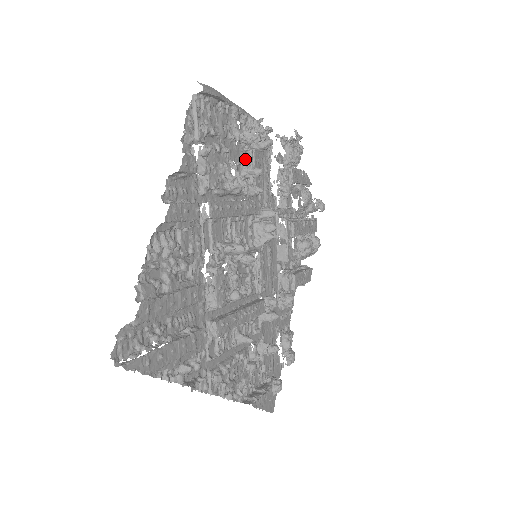
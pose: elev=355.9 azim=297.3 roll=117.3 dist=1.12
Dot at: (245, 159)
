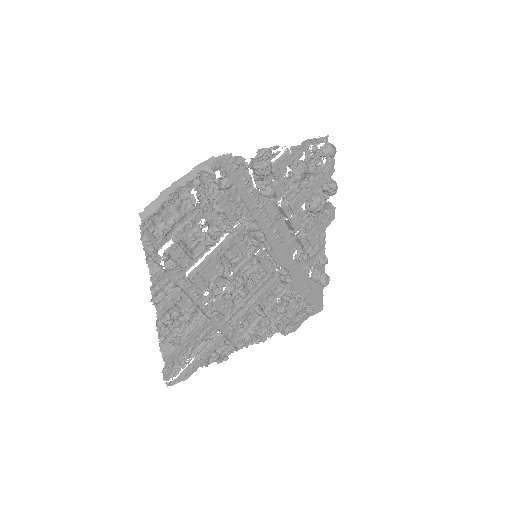
Dot at: (214, 205)
